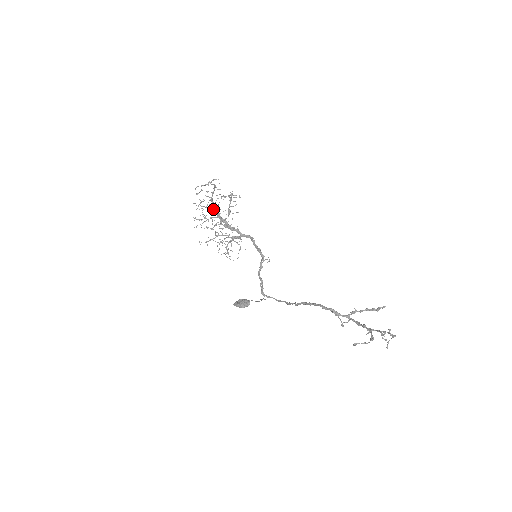
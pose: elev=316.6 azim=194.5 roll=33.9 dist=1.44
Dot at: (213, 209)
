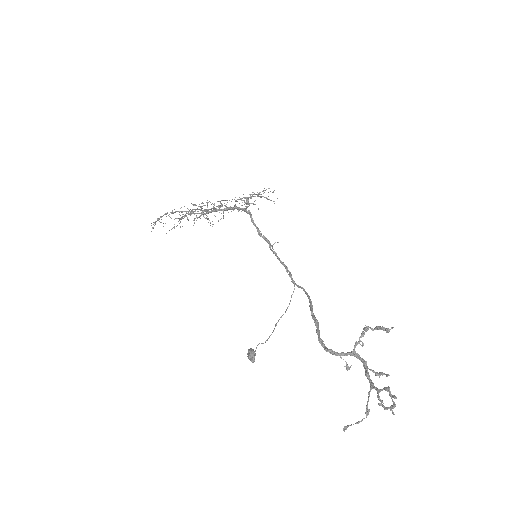
Dot at: occluded
